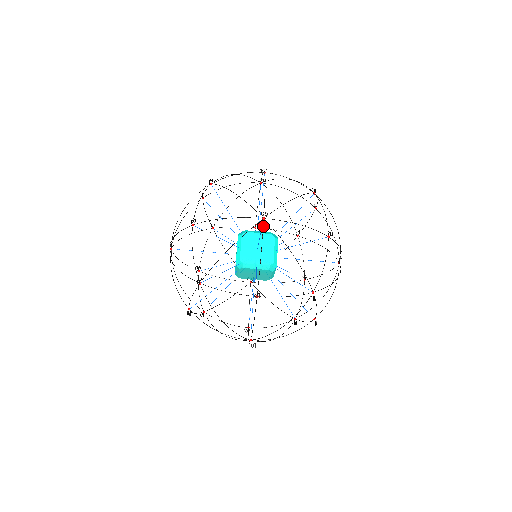
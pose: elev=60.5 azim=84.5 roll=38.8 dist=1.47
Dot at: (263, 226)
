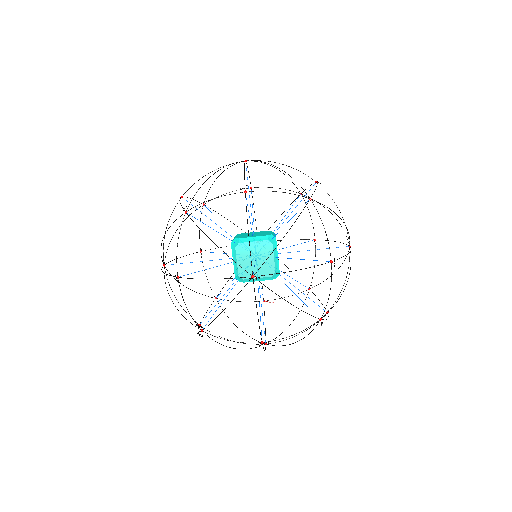
Dot at: occluded
